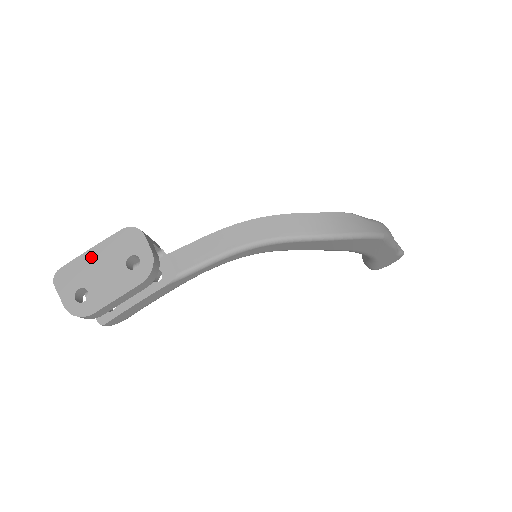
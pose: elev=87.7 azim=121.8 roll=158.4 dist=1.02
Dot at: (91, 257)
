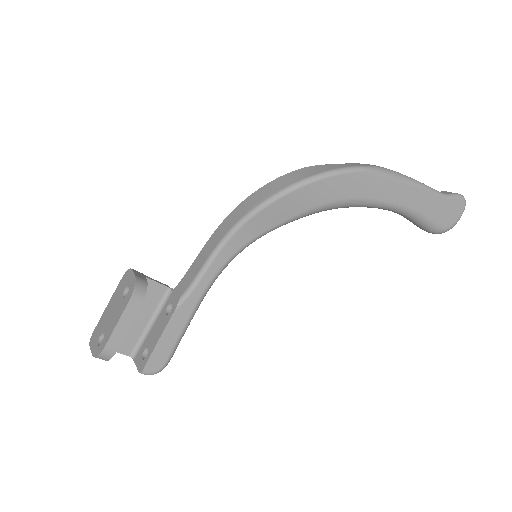
Dot at: (107, 310)
